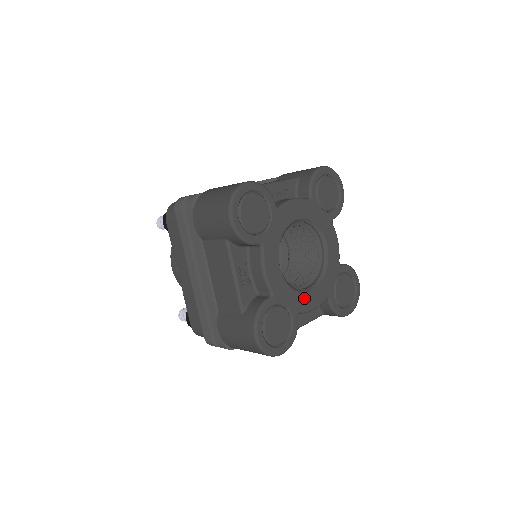
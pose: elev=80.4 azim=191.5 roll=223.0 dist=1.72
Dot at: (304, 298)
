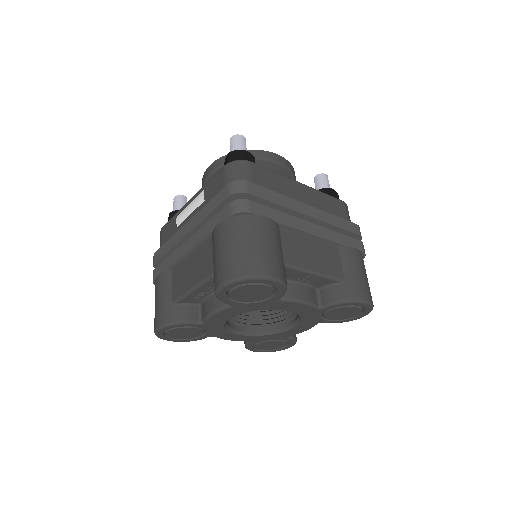
Dot at: (286, 333)
